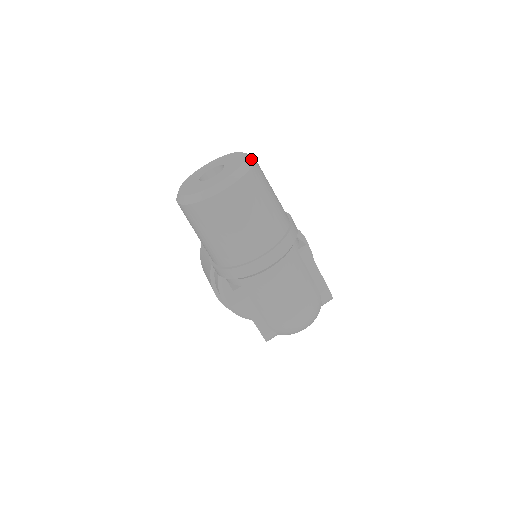
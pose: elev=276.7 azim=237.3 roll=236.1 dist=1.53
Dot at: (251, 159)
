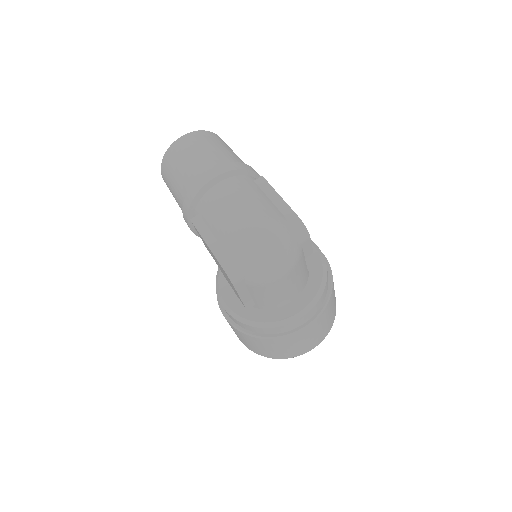
Dot at: occluded
